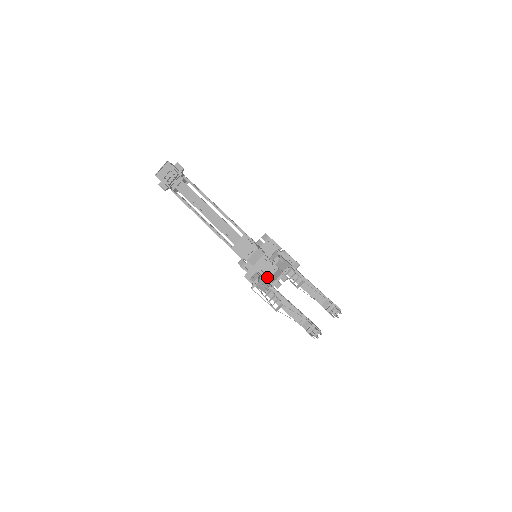
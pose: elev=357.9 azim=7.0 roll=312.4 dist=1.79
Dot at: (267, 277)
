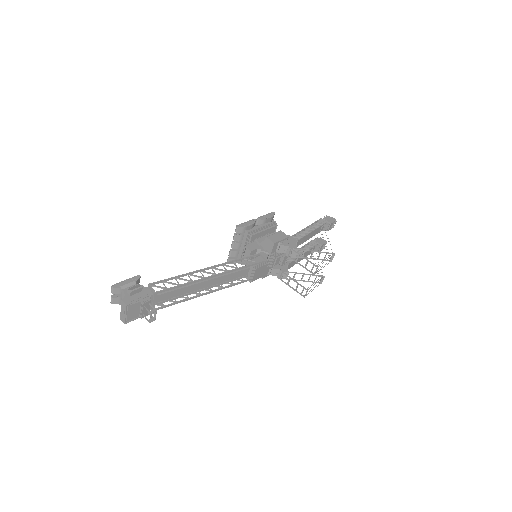
Dot at: occluded
